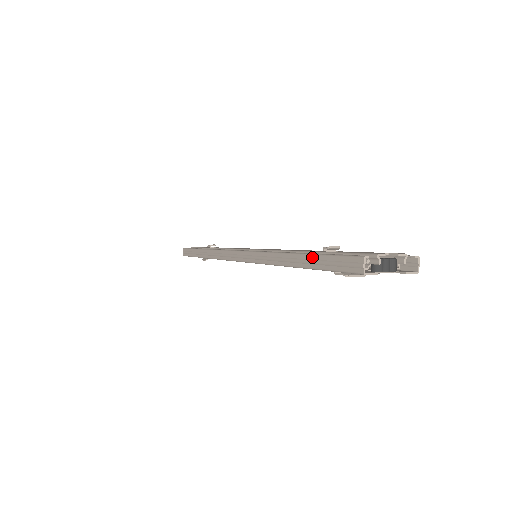
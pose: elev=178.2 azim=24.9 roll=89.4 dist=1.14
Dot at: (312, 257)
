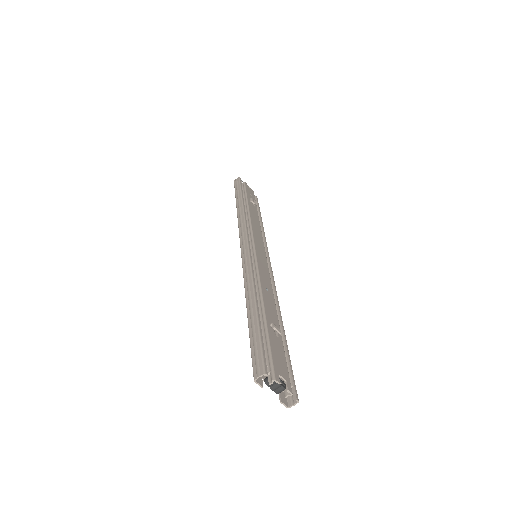
Dot at: (256, 324)
